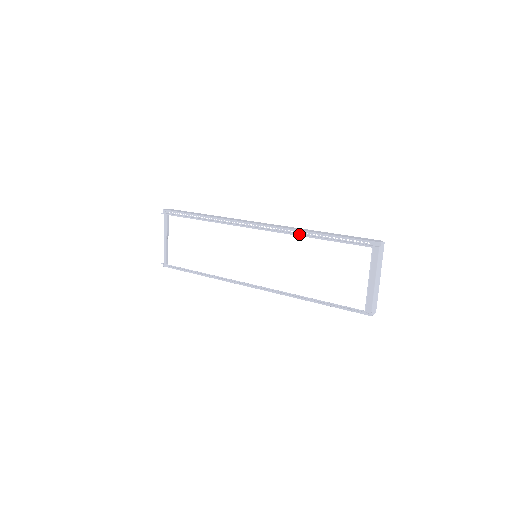
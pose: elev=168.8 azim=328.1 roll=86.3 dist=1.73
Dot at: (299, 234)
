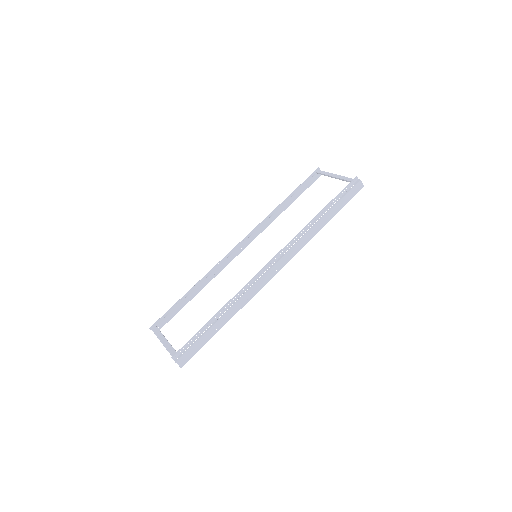
Dot at: (271, 213)
